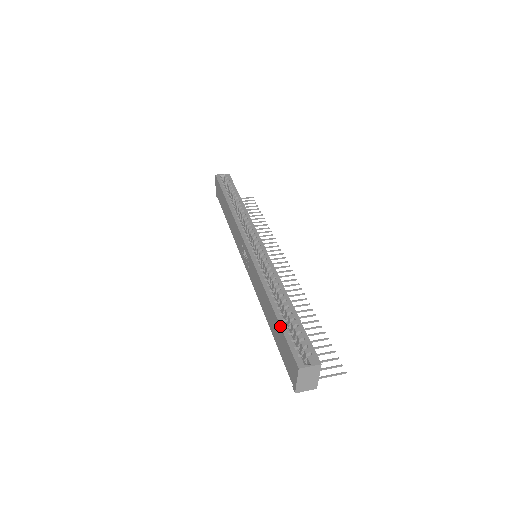
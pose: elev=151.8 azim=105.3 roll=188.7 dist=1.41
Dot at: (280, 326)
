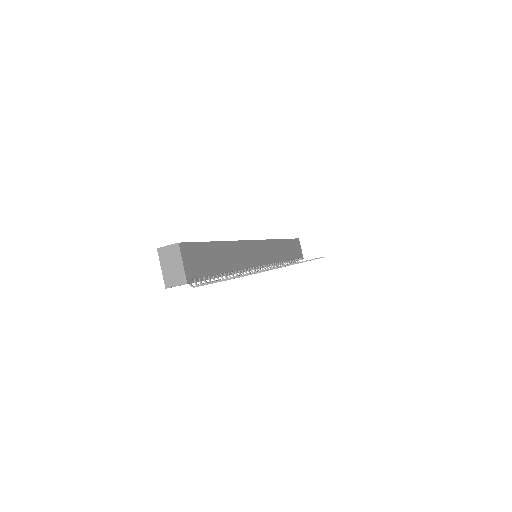
Dot at: occluded
